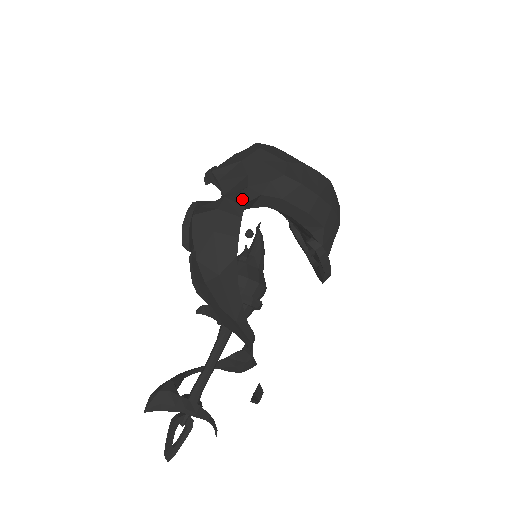
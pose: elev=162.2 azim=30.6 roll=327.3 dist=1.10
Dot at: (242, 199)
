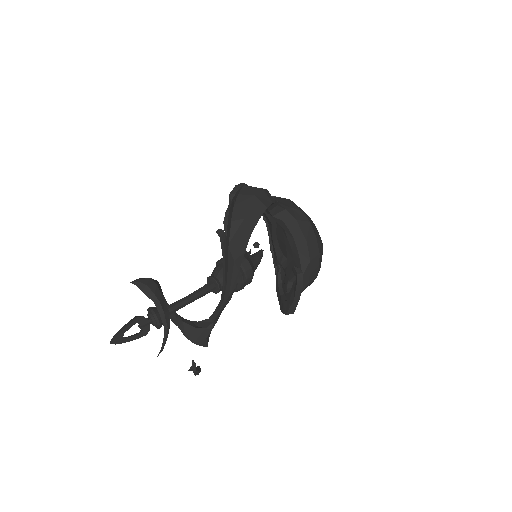
Dot at: occluded
